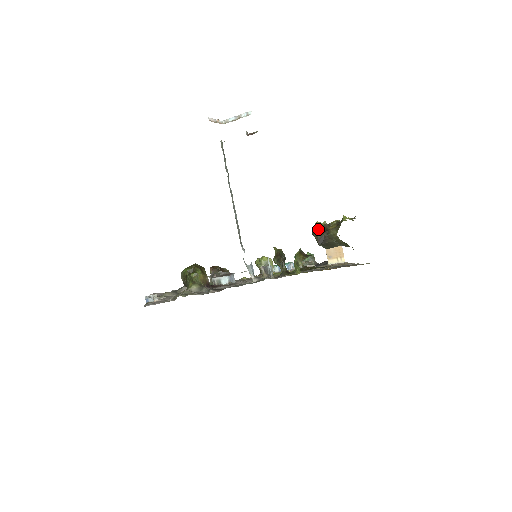
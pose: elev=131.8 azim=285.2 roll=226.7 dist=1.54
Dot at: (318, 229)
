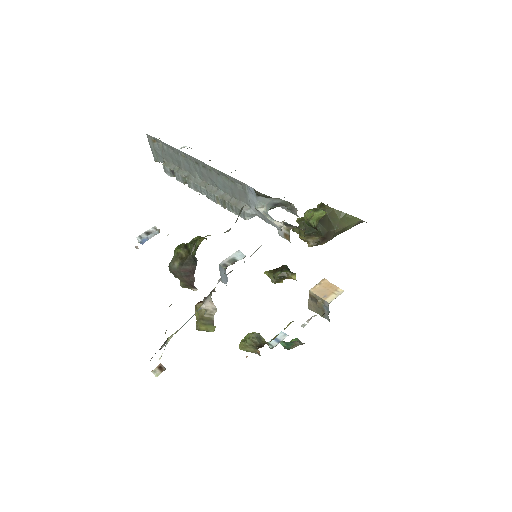
Dot at: occluded
